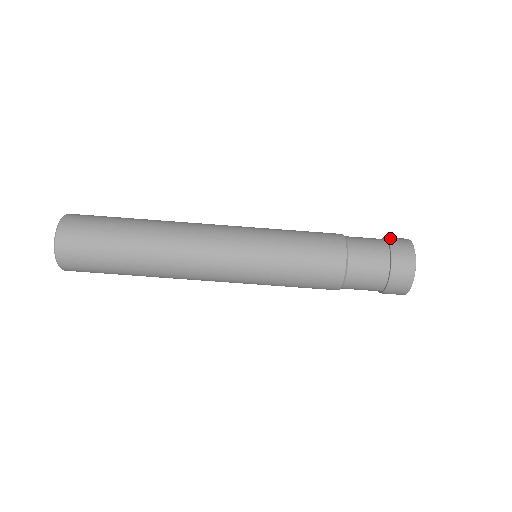
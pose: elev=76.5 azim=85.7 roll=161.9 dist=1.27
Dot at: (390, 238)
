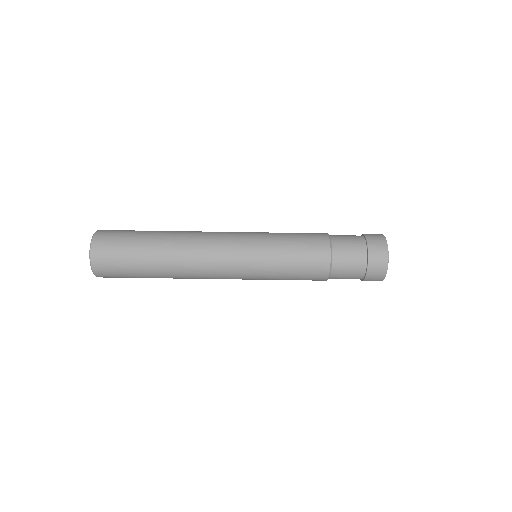
Dot at: occluded
